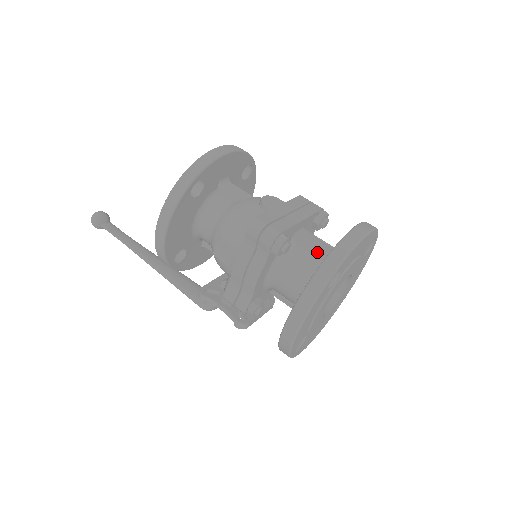
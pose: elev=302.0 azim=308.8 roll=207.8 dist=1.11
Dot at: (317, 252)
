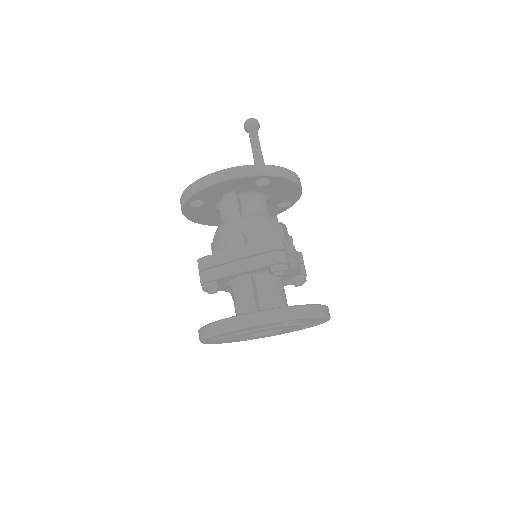
Dot at: (243, 302)
